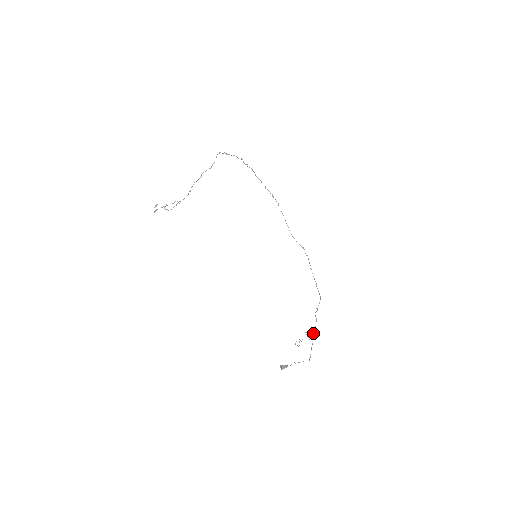
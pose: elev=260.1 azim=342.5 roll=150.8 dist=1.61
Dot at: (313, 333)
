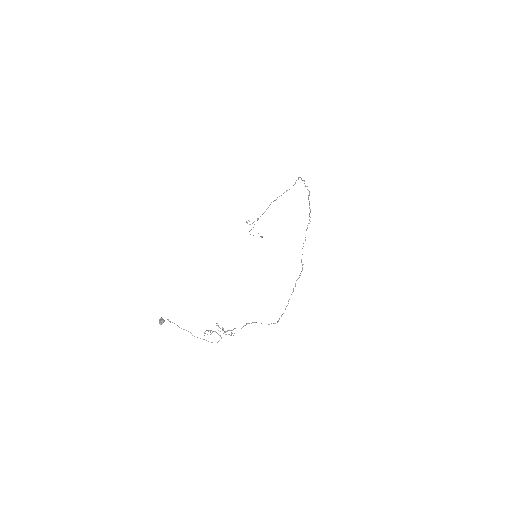
Dot at: (226, 331)
